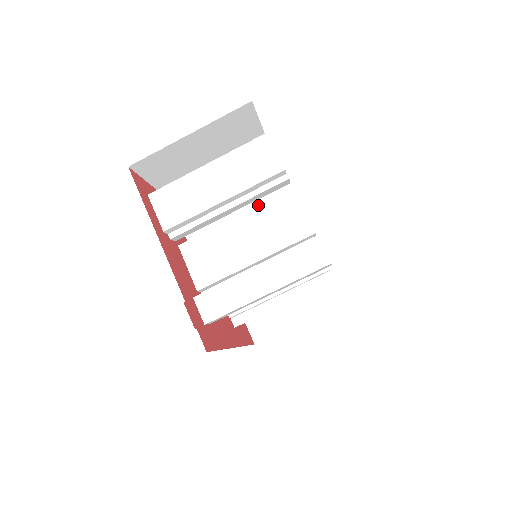
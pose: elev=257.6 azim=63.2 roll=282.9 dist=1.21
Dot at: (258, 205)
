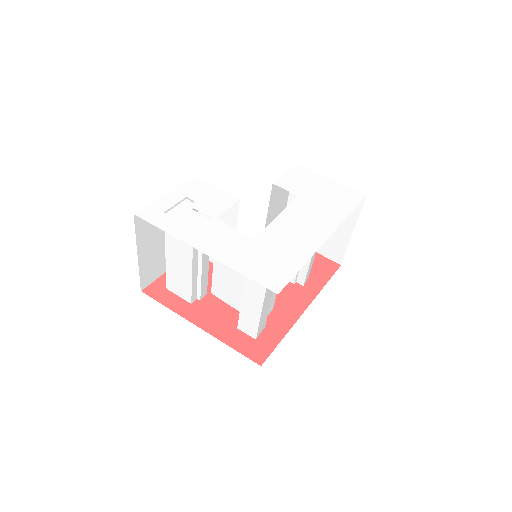
Dot at: occluded
